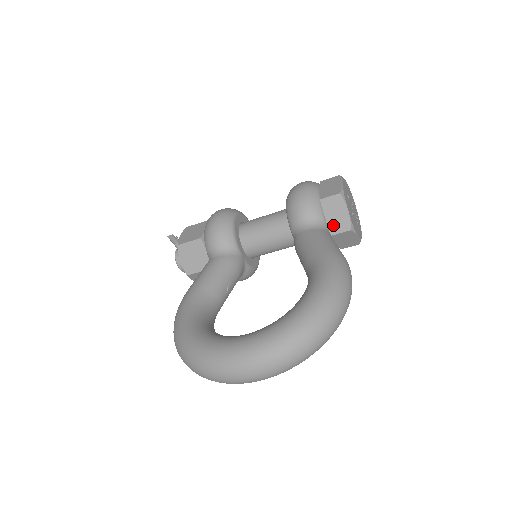
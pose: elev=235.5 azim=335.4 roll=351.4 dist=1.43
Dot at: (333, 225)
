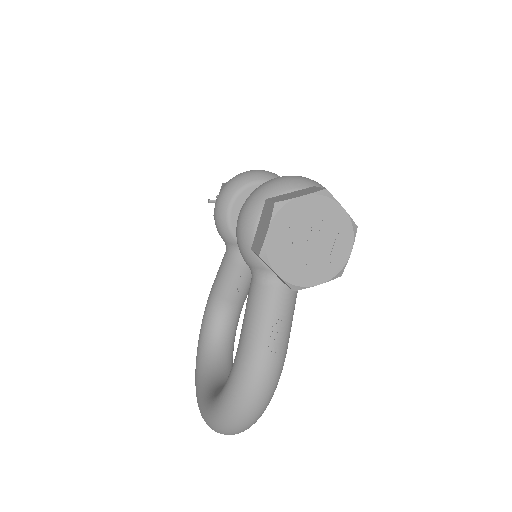
Dot at: (278, 277)
